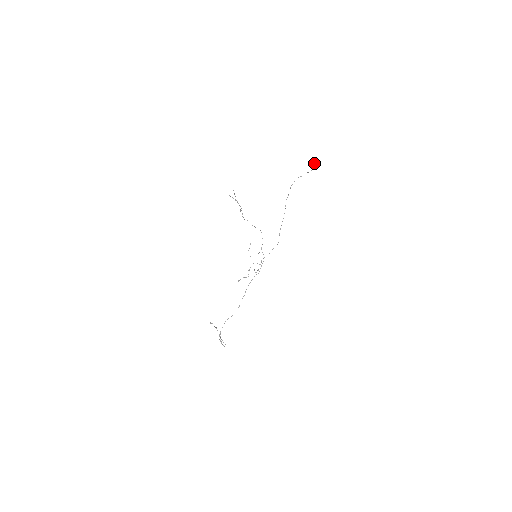
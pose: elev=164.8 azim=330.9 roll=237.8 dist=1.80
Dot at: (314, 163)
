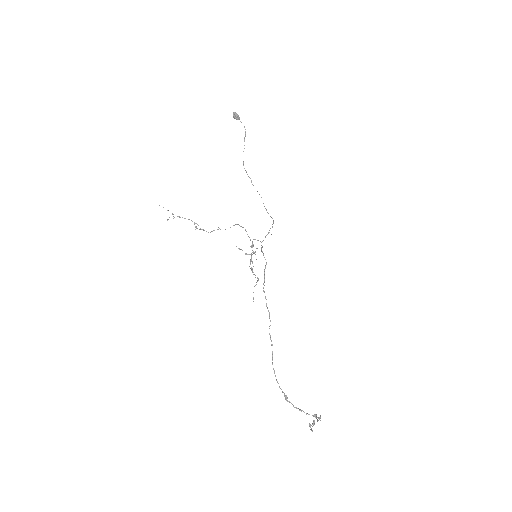
Dot at: (237, 118)
